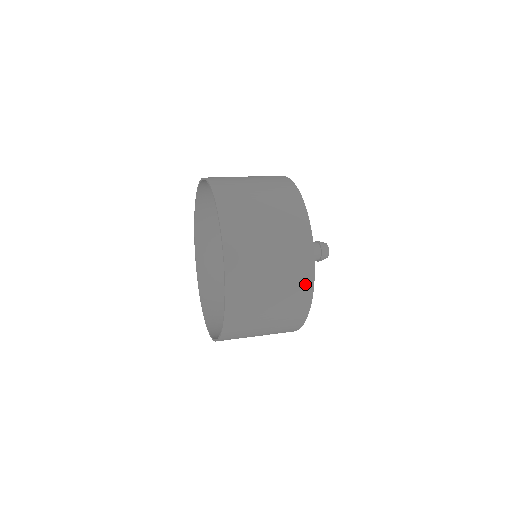
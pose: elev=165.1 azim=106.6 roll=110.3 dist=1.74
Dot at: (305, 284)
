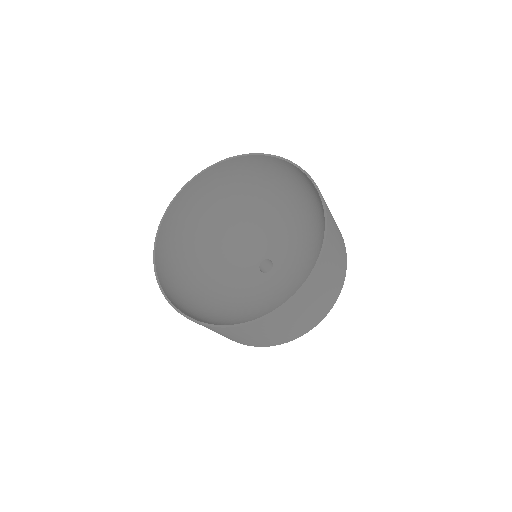
Dot at: (340, 285)
